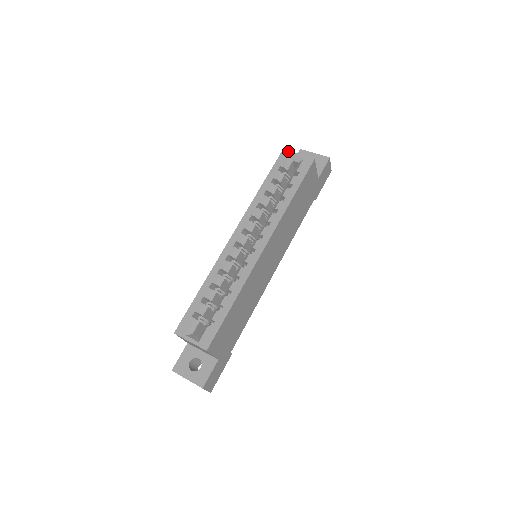
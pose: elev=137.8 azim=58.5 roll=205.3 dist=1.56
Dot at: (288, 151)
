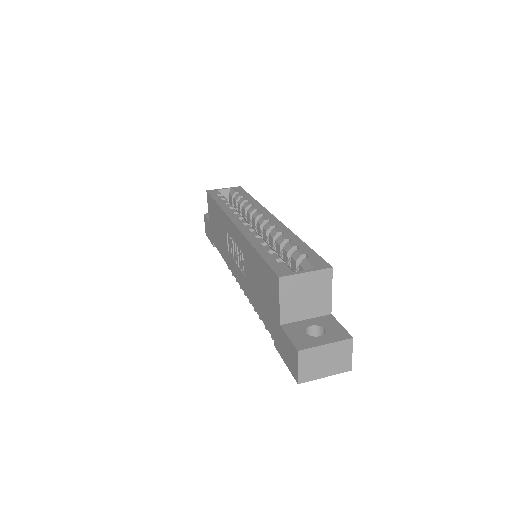
Dot at: occluded
